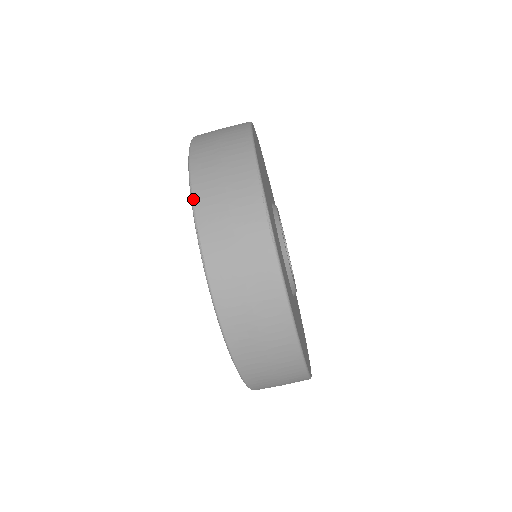
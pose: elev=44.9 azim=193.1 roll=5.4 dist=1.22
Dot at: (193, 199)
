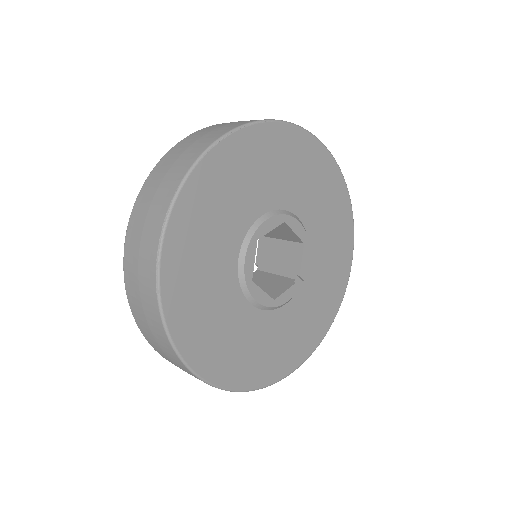
Dot at: (128, 224)
